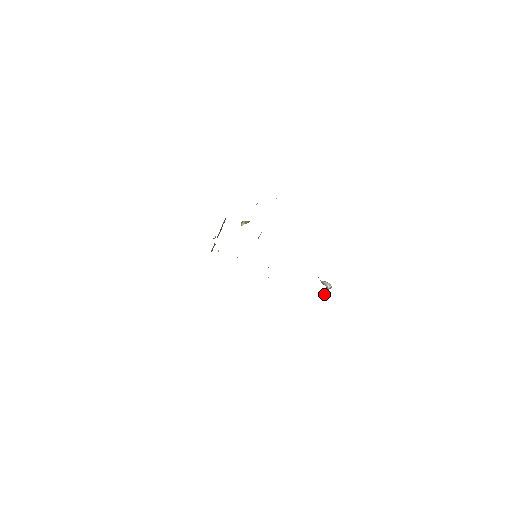
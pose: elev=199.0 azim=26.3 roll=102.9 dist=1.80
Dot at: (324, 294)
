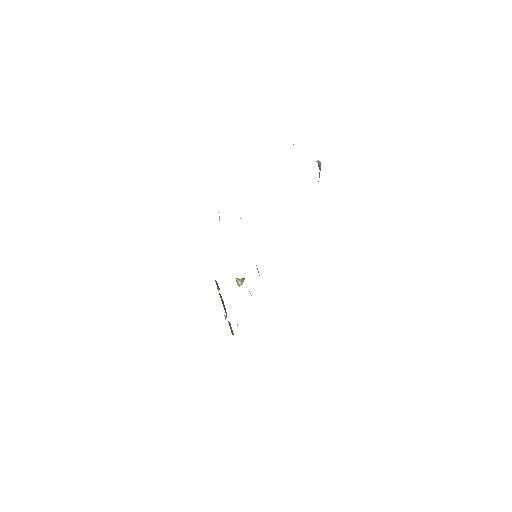
Dot at: occluded
